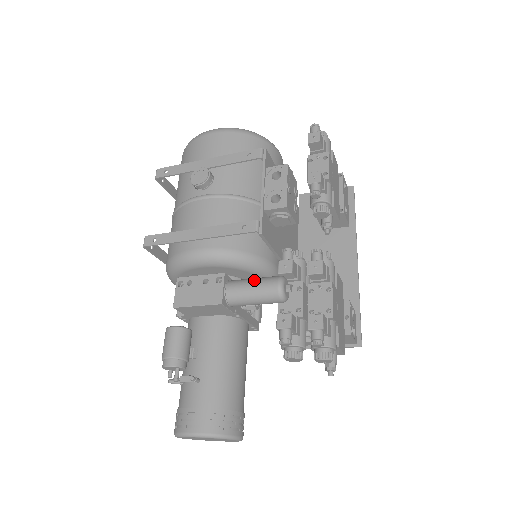
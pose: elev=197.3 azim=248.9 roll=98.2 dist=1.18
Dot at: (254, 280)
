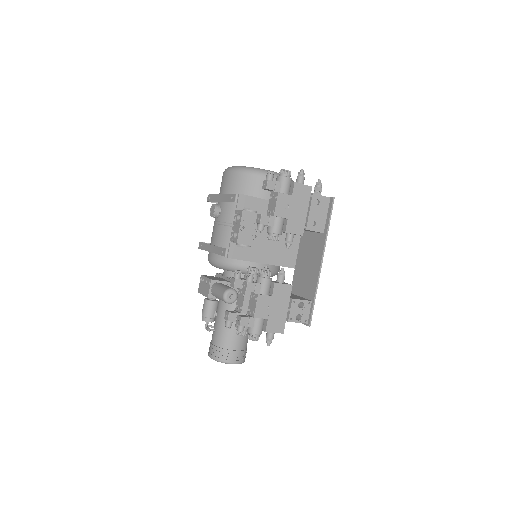
Dot at: (219, 288)
